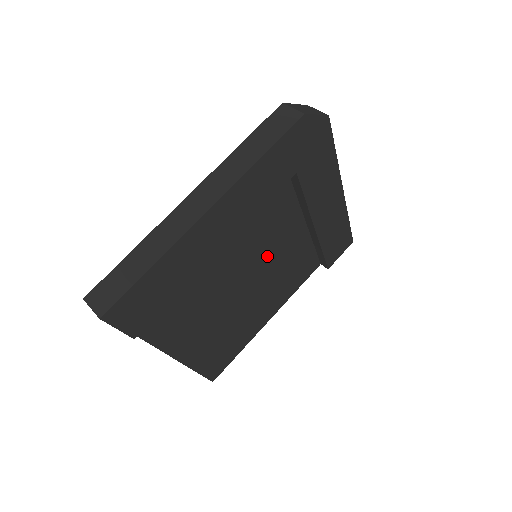
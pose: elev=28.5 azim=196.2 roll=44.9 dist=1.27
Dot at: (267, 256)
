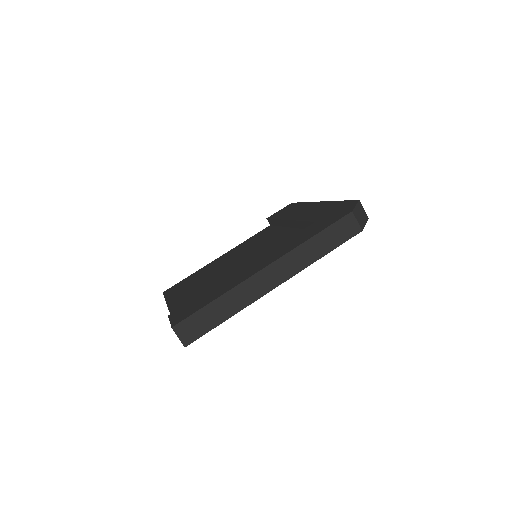
Dot at: (259, 250)
